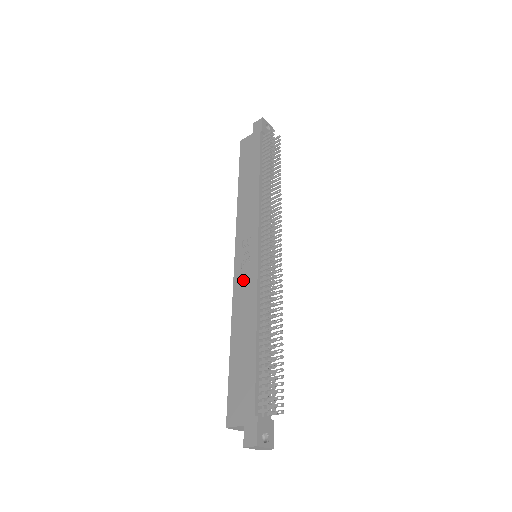
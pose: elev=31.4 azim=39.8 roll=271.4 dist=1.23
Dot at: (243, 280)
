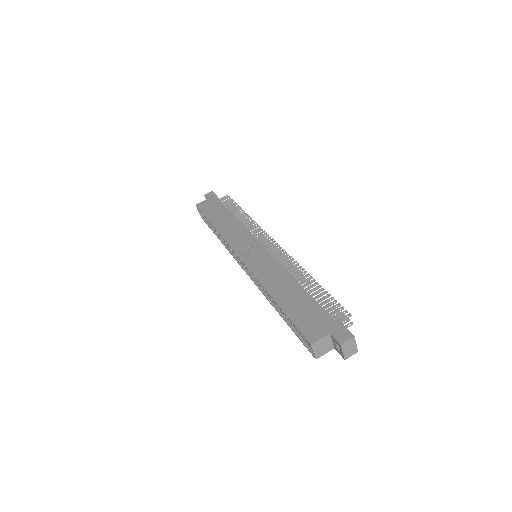
Dot at: (259, 264)
